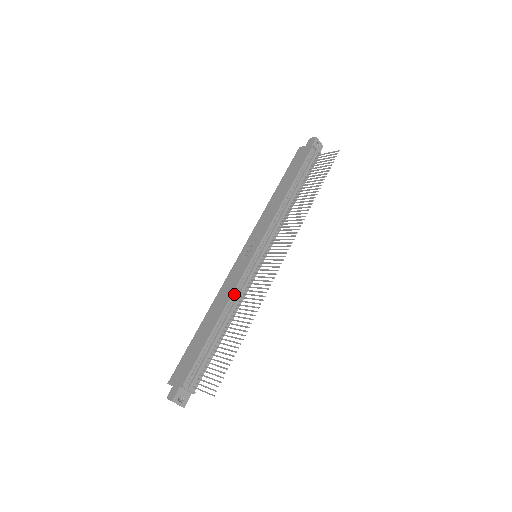
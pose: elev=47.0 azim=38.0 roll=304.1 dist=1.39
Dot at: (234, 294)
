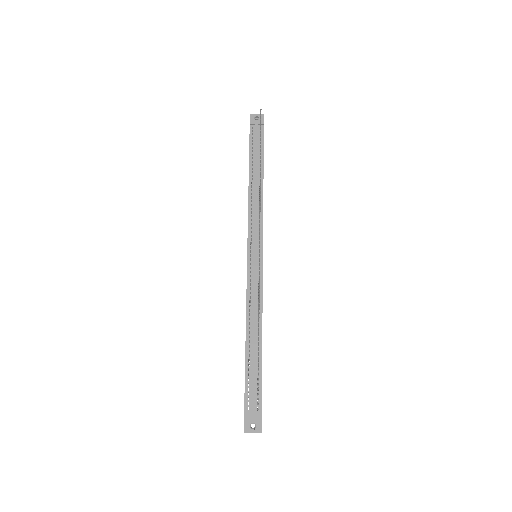
Dot at: (249, 304)
